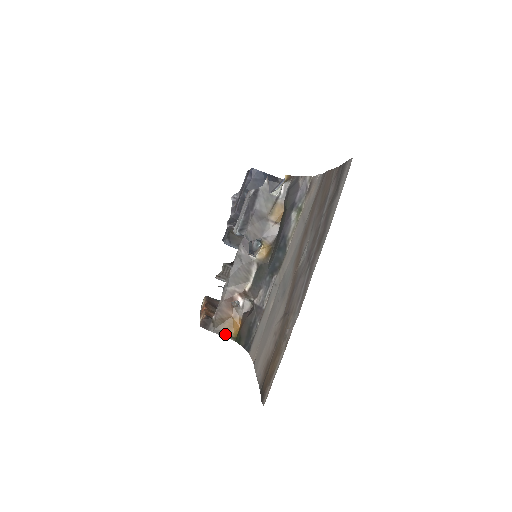
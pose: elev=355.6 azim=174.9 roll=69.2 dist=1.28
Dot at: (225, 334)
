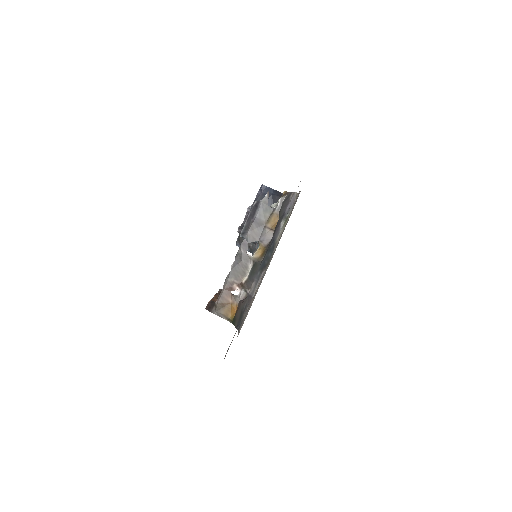
Dot at: (224, 317)
